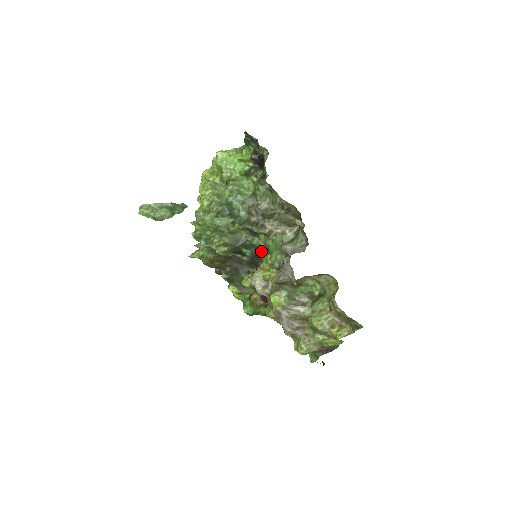
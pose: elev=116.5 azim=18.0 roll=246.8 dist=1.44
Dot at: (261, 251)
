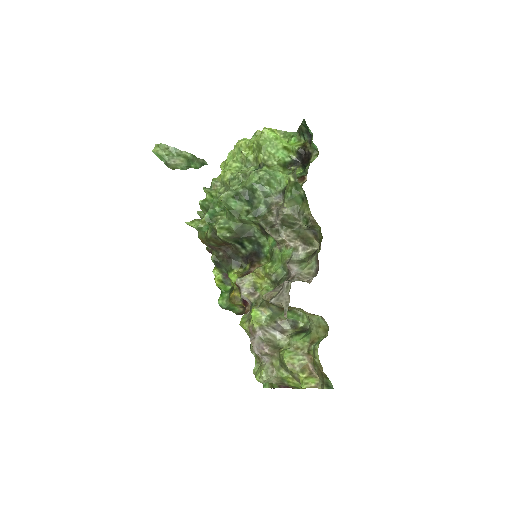
Dot at: (263, 252)
